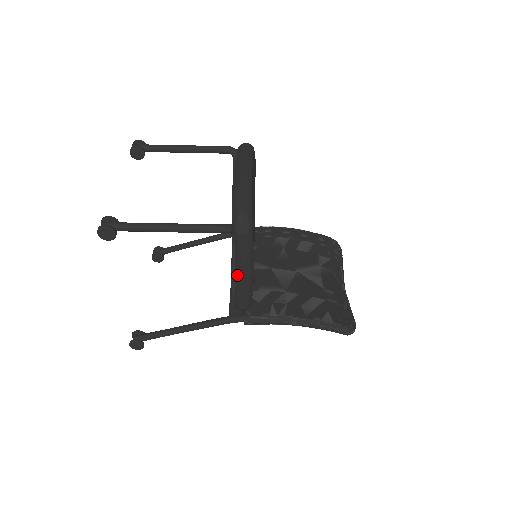
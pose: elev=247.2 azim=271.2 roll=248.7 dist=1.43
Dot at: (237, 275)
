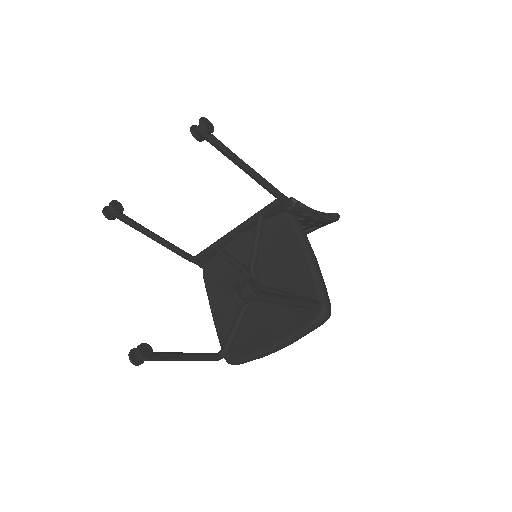
Dot at: (212, 313)
